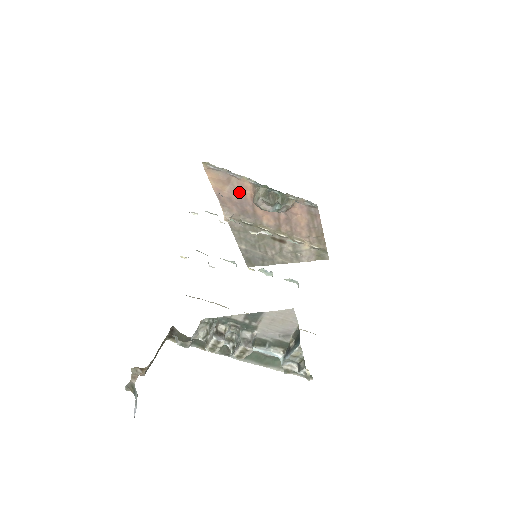
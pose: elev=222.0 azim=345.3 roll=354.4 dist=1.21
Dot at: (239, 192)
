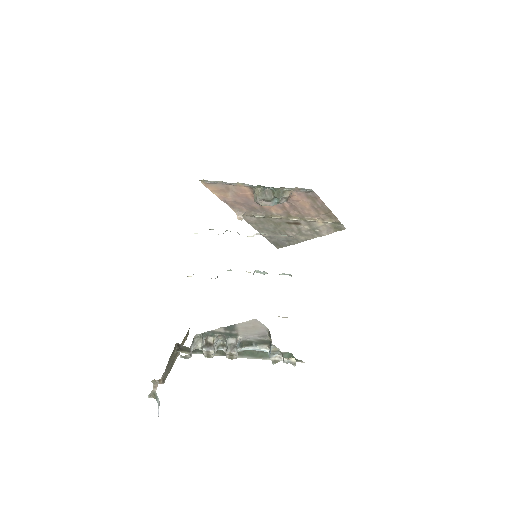
Dot at: (240, 195)
